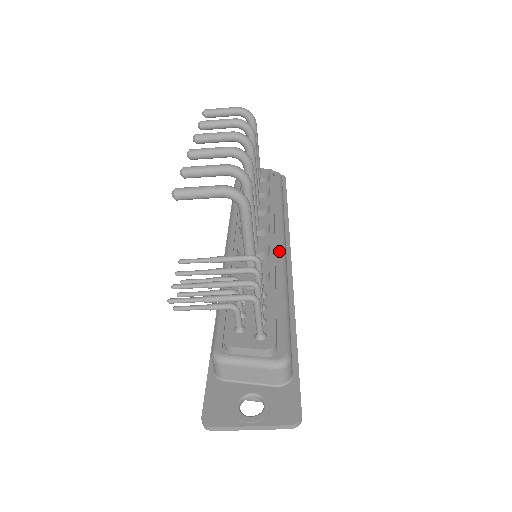
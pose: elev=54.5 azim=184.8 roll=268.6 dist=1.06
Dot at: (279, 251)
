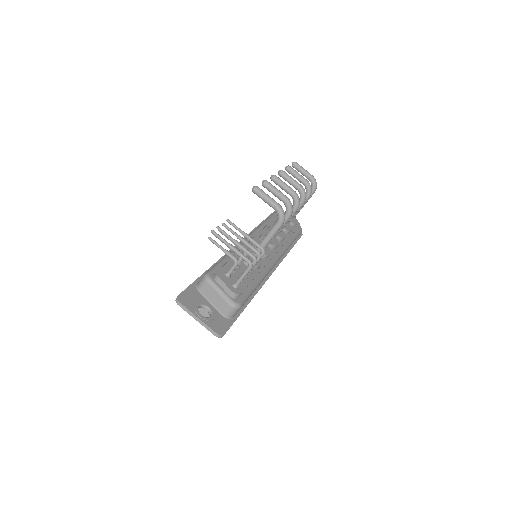
Dot at: (271, 263)
